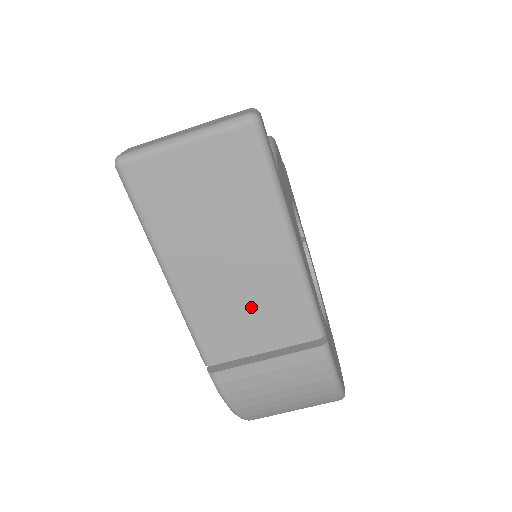
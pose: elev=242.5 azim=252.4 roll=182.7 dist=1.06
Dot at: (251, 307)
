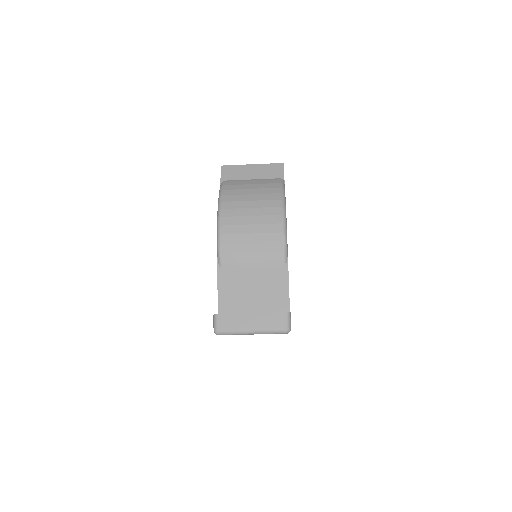
Dot at: occluded
